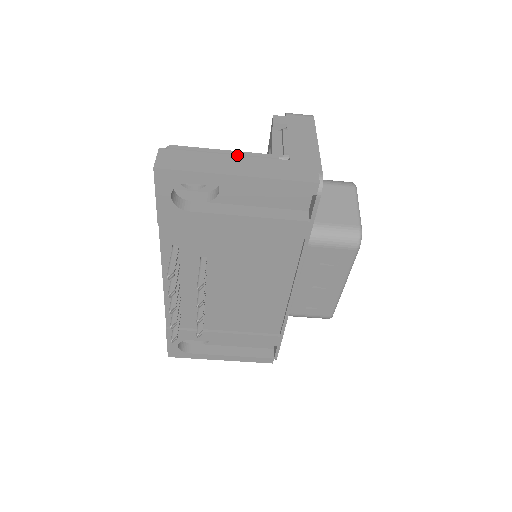
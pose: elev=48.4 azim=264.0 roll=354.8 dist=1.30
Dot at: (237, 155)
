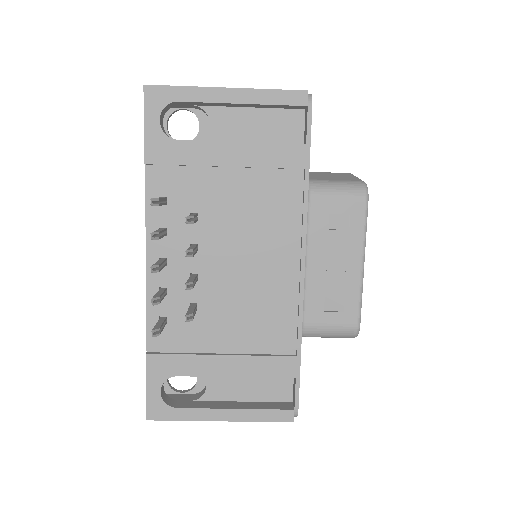
Dot at: occluded
